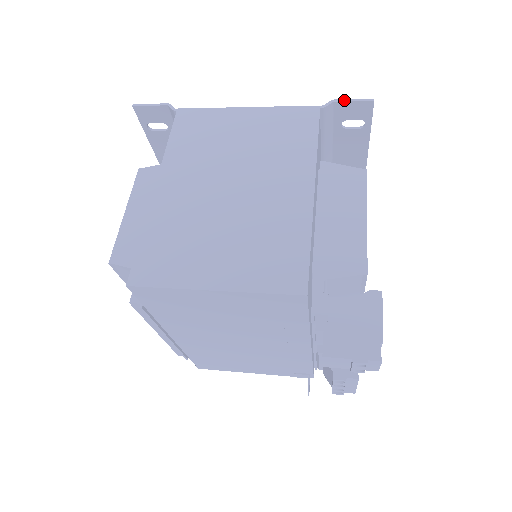
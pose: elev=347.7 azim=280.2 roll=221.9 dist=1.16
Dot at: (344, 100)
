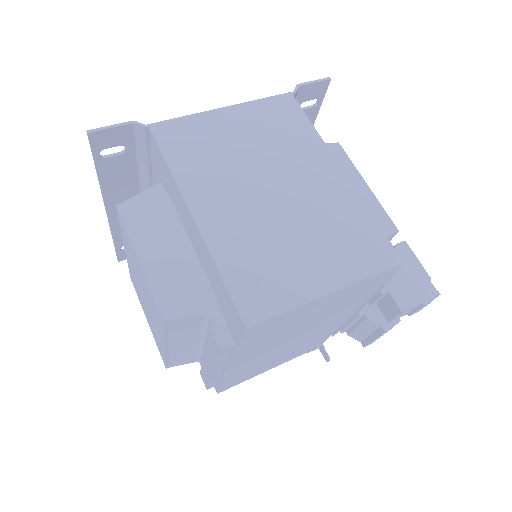
Dot at: (307, 83)
